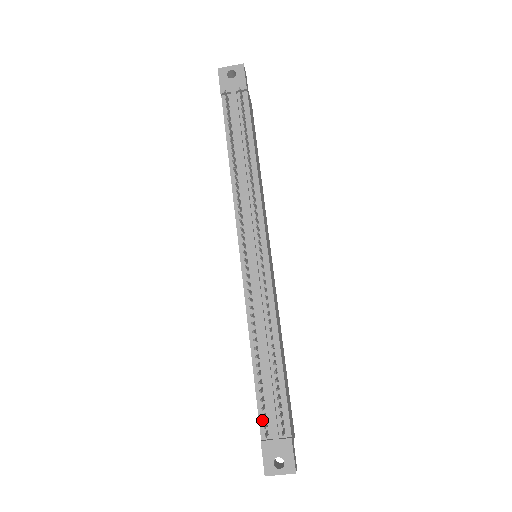
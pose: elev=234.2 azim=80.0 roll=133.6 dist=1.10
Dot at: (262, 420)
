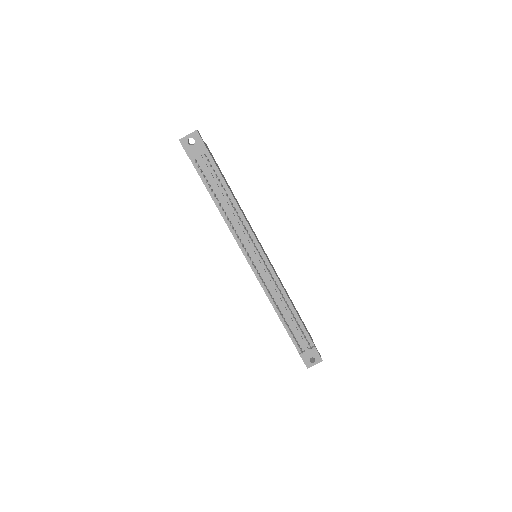
Dot at: (296, 344)
